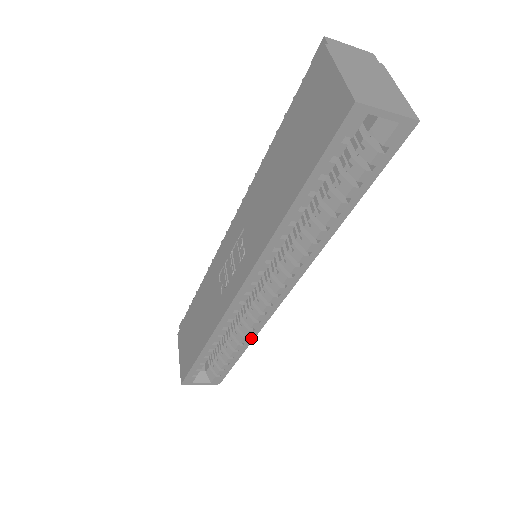
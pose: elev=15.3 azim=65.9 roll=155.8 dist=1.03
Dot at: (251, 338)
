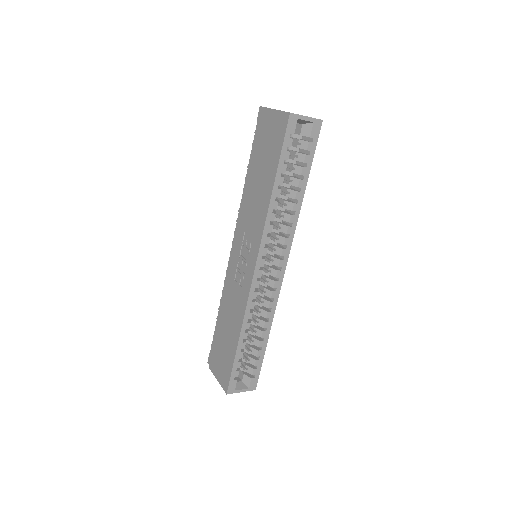
Dot at: (270, 321)
